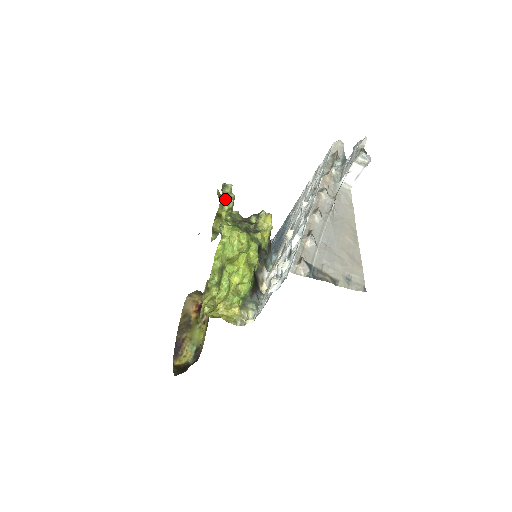
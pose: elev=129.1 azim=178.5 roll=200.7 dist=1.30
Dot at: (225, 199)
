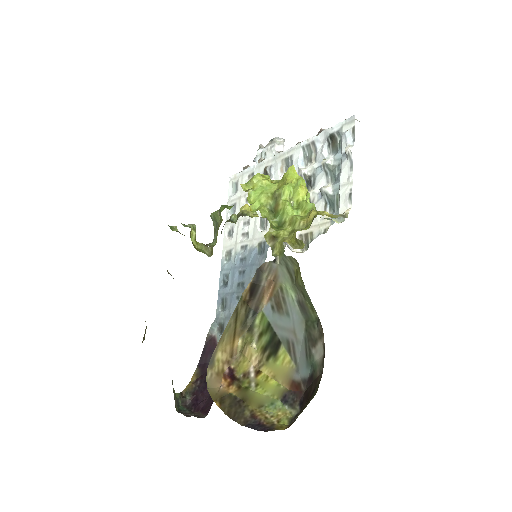
Dot at: (187, 226)
